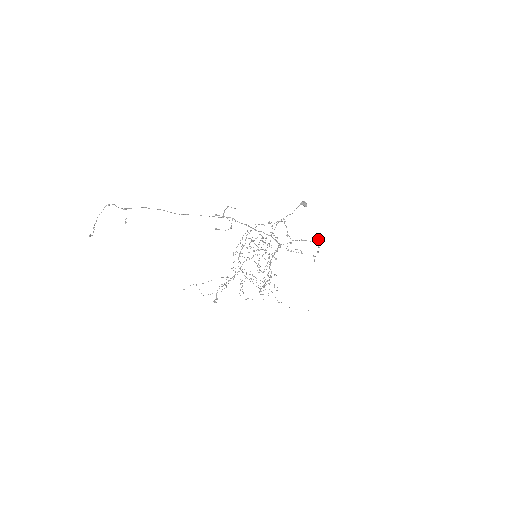
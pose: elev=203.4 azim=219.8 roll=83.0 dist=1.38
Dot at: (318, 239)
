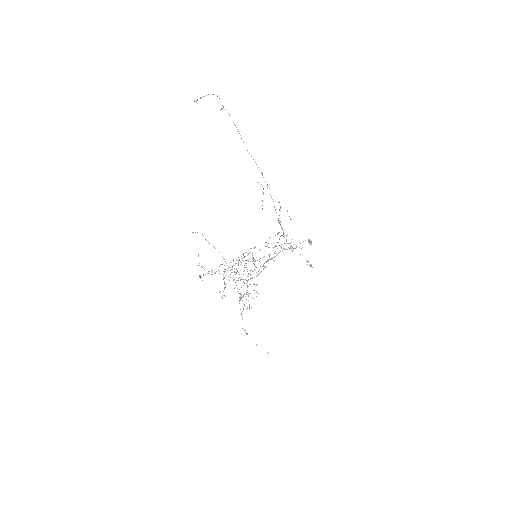
Dot at: occluded
